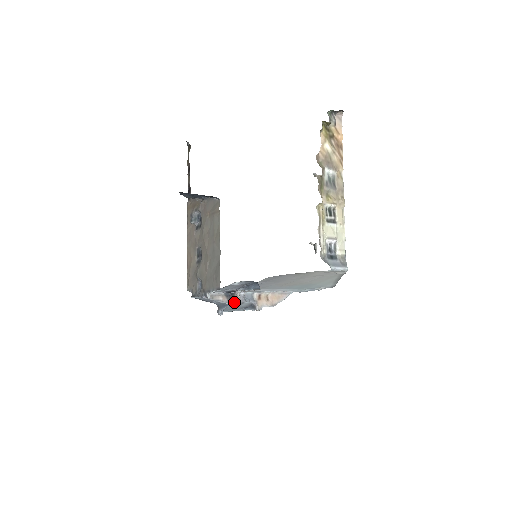
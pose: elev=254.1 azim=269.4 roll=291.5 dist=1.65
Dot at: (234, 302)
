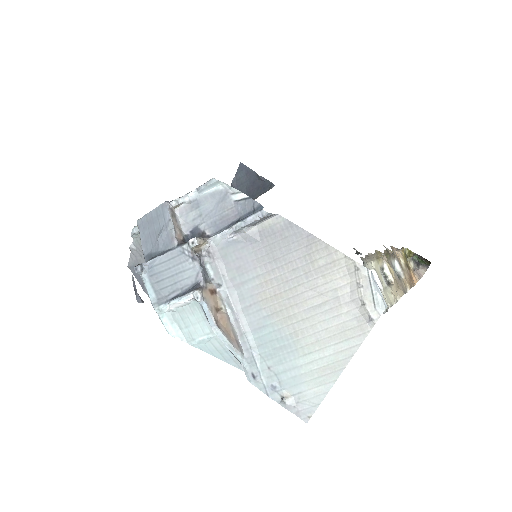
Dot at: (191, 239)
